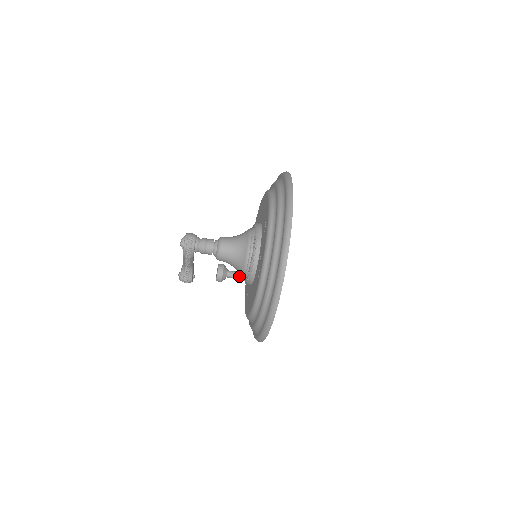
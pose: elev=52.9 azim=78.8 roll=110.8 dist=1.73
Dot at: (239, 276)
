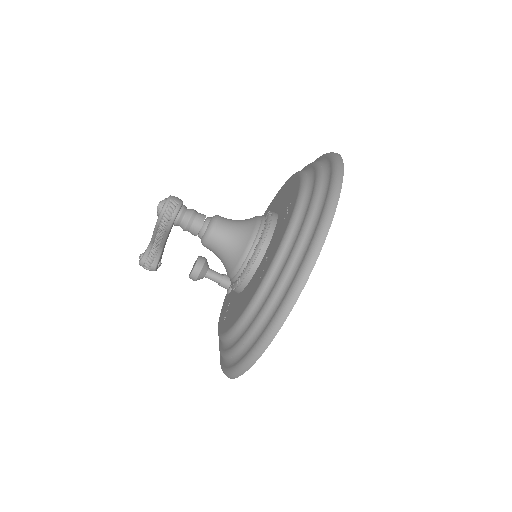
Dot at: (222, 280)
